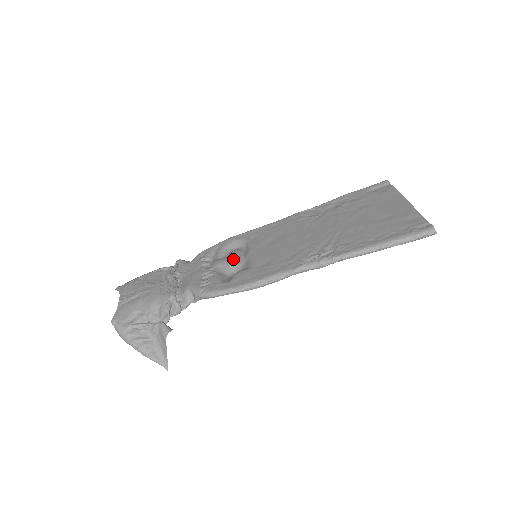
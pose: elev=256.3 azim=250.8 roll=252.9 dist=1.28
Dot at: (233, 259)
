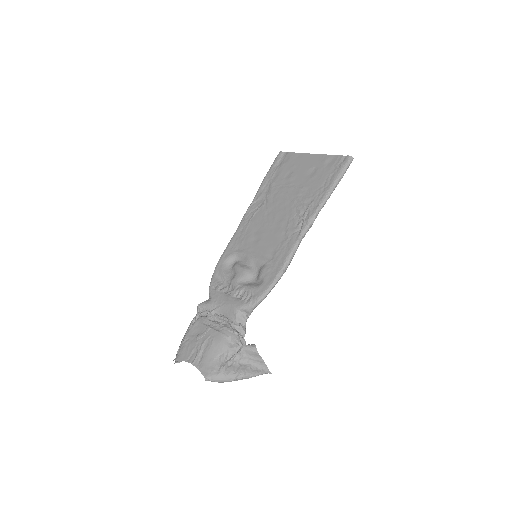
Dot at: (244, 270)
